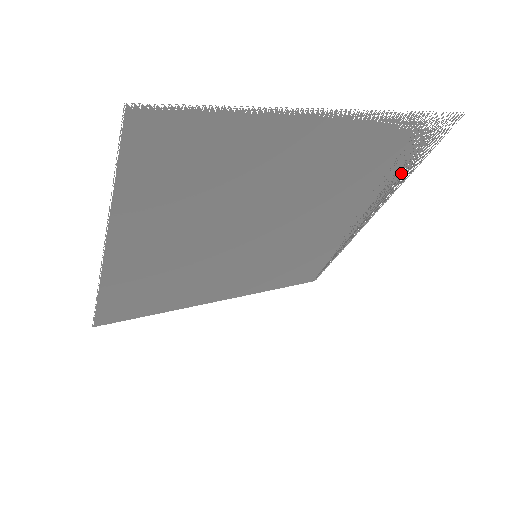
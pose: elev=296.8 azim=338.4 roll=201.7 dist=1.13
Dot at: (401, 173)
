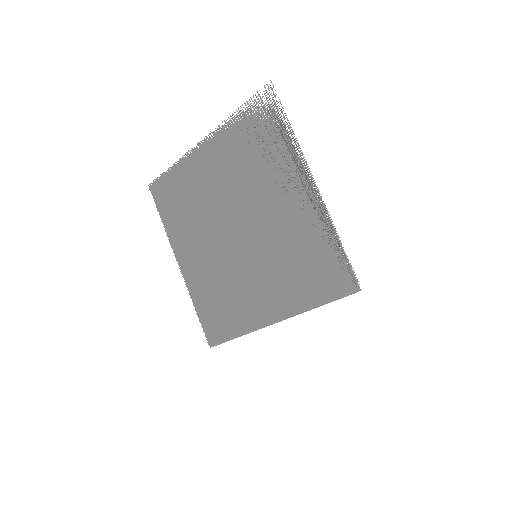
Dot at: (286, 138)
